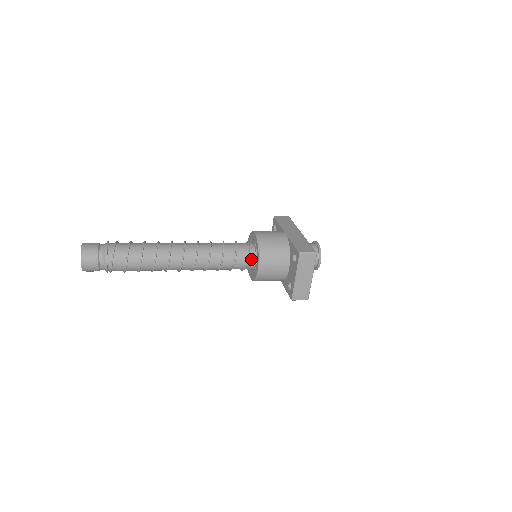
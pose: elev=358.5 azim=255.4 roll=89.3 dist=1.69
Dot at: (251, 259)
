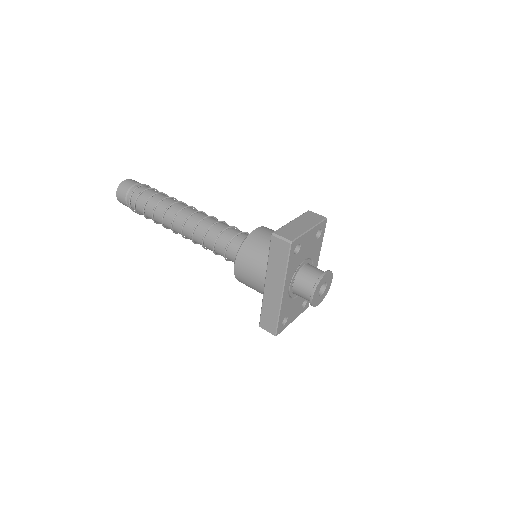
Dot at: occluded
